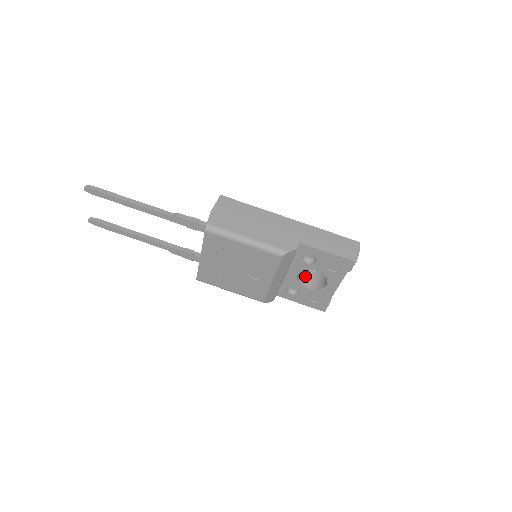
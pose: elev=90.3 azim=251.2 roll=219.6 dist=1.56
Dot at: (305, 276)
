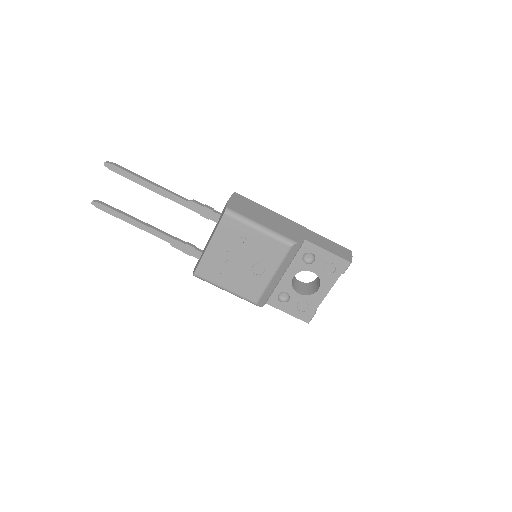
Dot at: (296, 284)
